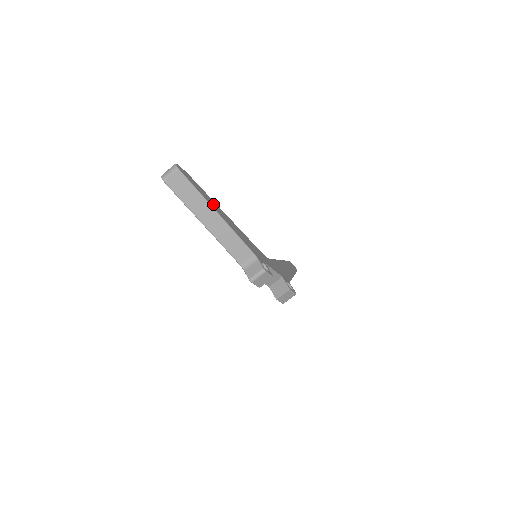
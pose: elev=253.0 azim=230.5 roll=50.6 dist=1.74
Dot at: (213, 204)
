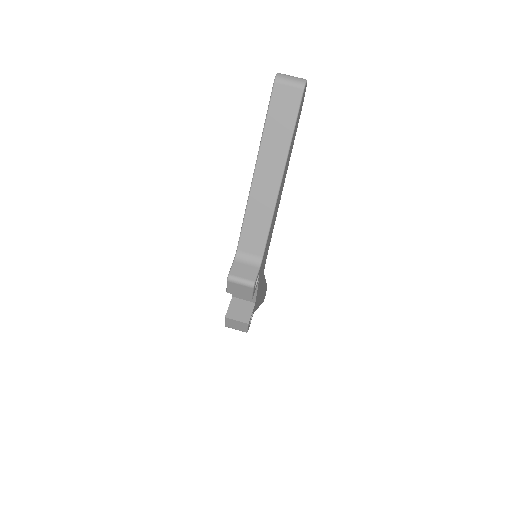
Dot at: (287, 164)
